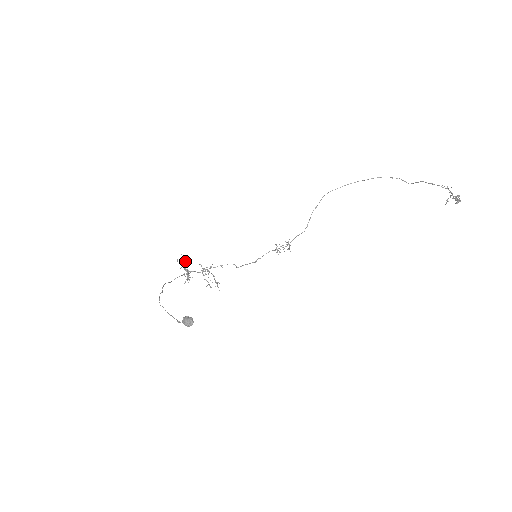
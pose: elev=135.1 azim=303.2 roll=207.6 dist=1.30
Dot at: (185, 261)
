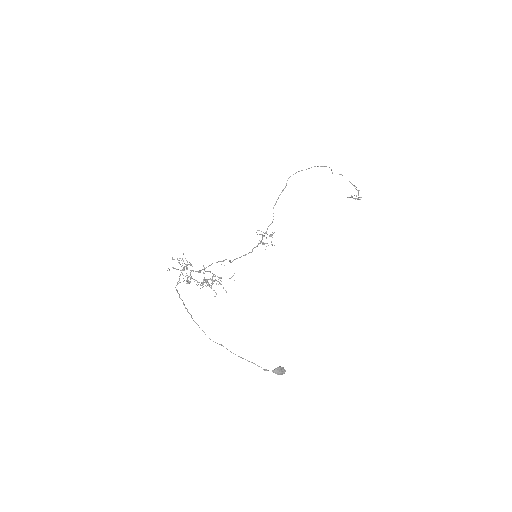
Dot at: occluded
